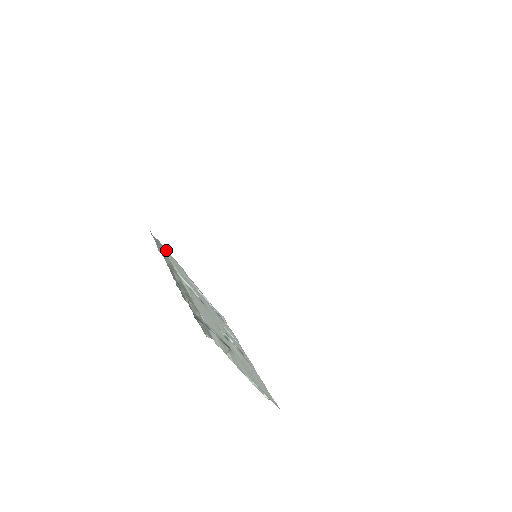
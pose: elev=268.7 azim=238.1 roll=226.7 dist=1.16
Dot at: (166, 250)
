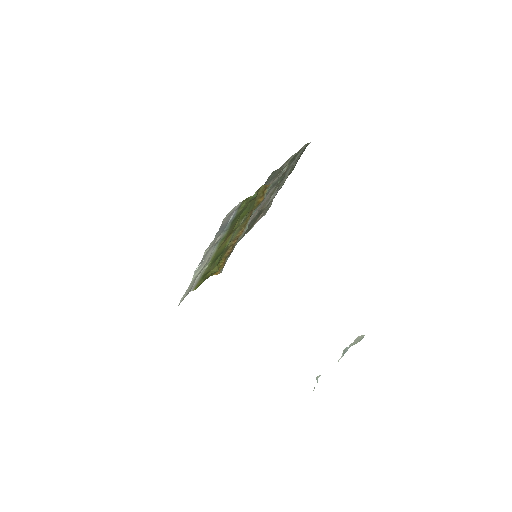
Dot at: occluded
